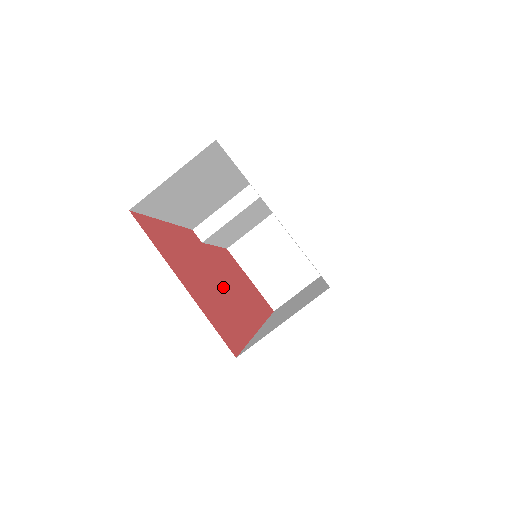
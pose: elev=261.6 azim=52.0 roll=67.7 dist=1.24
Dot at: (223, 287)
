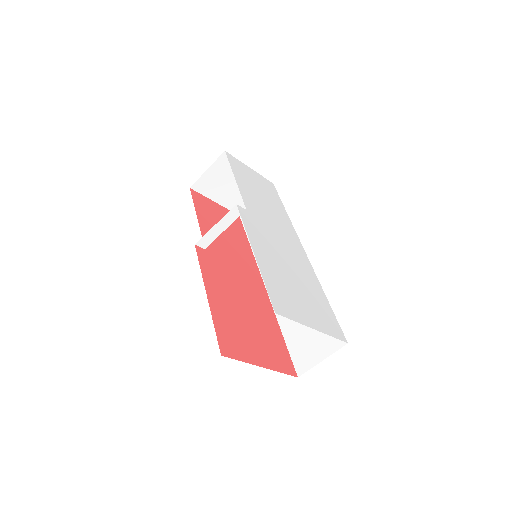
Dot at: (245, 294)
